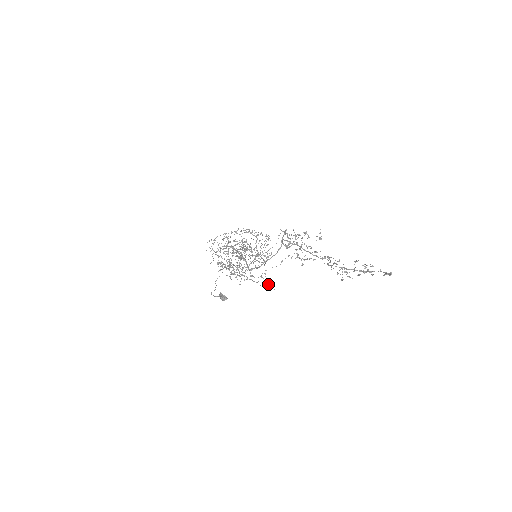
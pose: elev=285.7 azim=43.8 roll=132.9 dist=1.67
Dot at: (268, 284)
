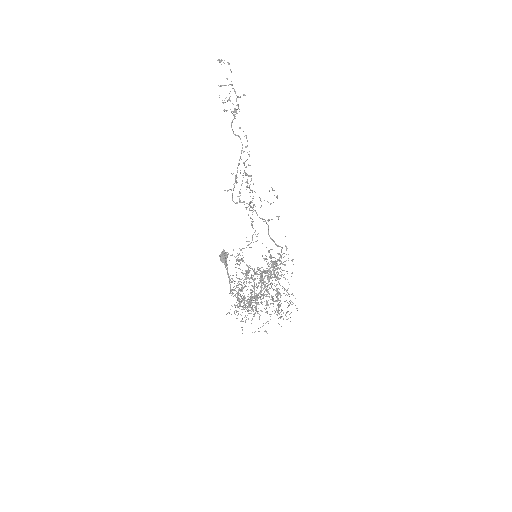
Dot at: occluded
